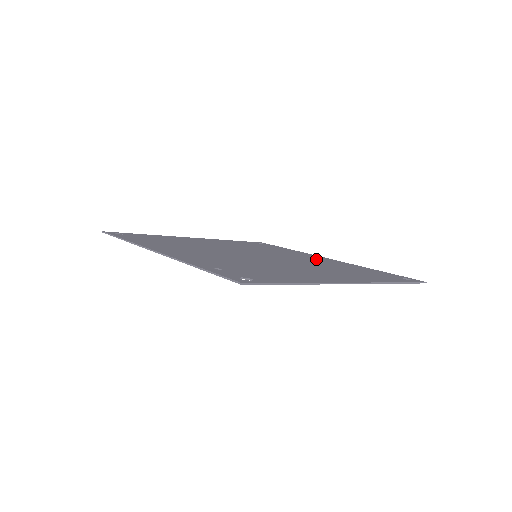
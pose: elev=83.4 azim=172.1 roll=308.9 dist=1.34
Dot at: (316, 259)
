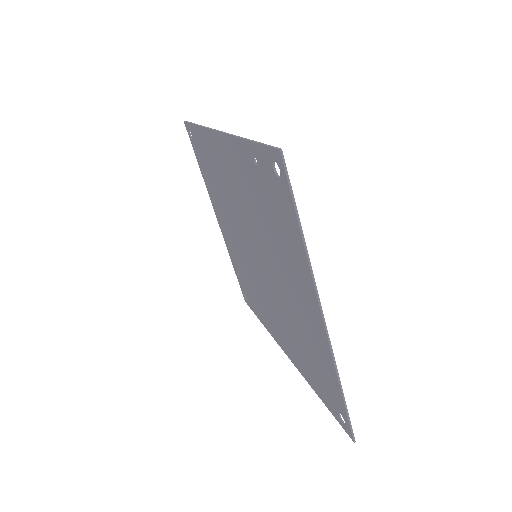
Dot at: occluded
